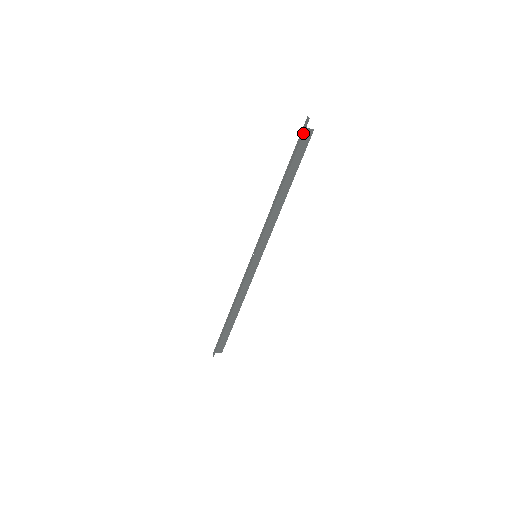
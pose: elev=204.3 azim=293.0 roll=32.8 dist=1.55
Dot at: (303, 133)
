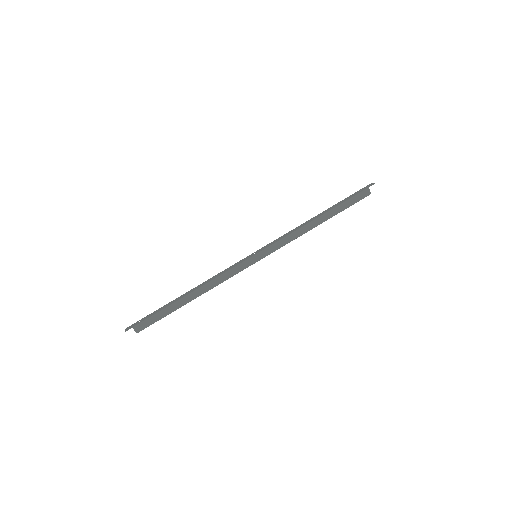
Dot at: (364, 190)
